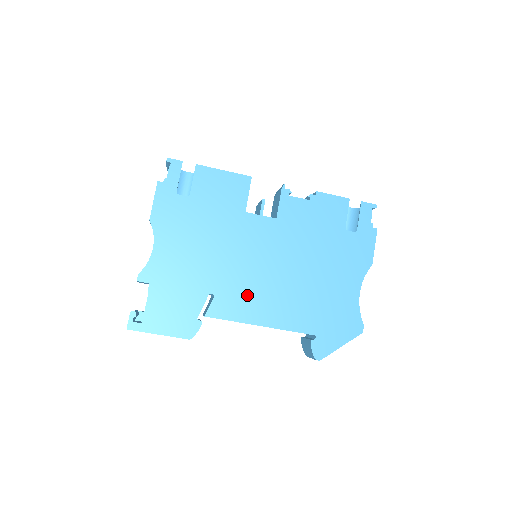
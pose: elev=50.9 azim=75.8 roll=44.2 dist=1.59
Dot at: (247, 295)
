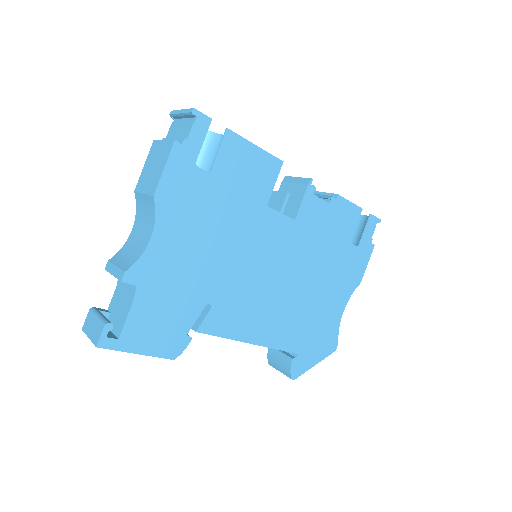
Dot at: (246, 308)
